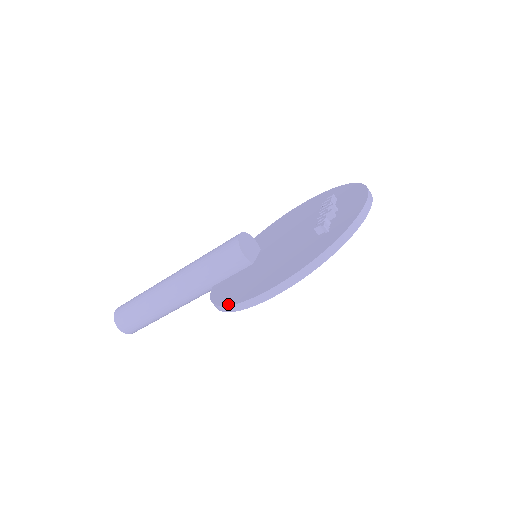
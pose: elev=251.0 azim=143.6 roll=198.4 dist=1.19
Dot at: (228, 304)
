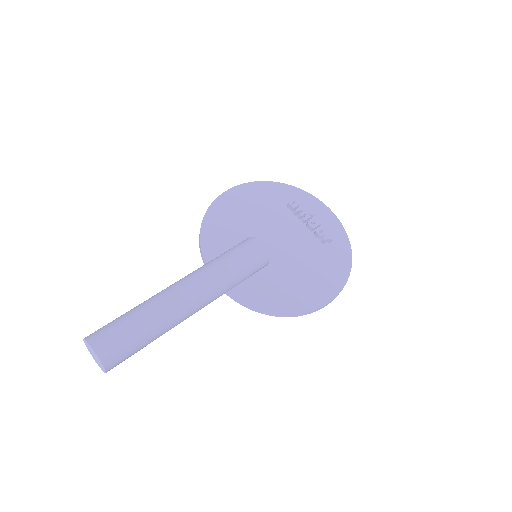
Dot at: (300, 312)
